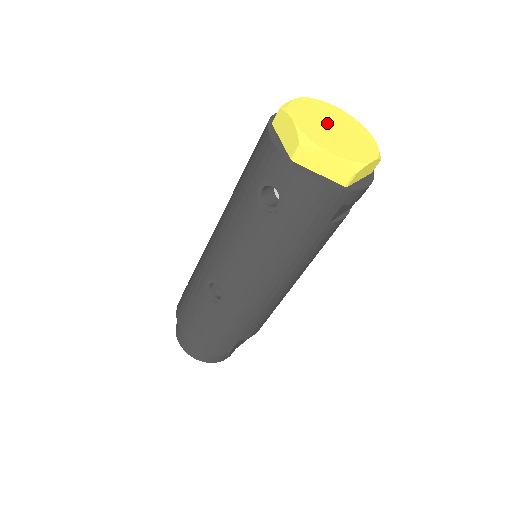
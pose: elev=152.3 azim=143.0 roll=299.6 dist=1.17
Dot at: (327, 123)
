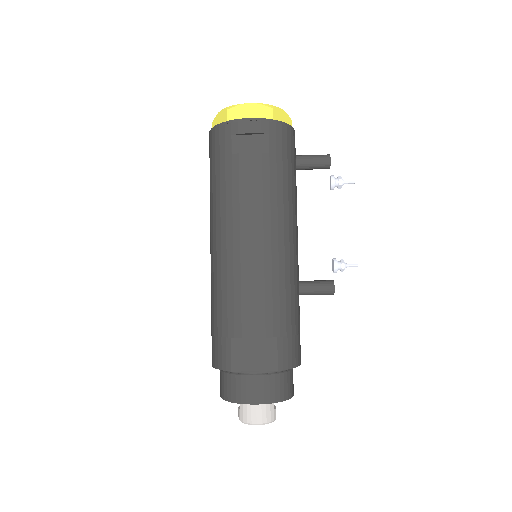
Dot at: occluded
